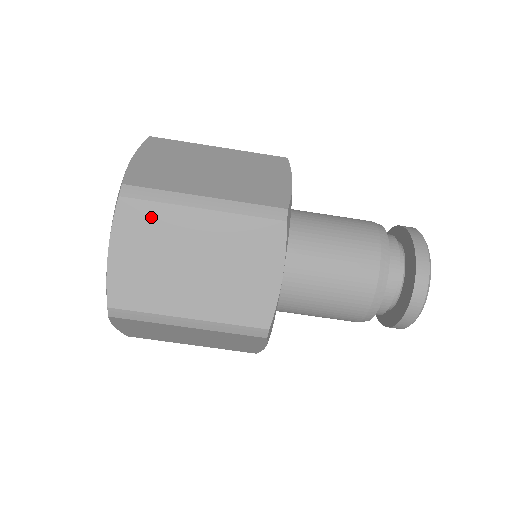
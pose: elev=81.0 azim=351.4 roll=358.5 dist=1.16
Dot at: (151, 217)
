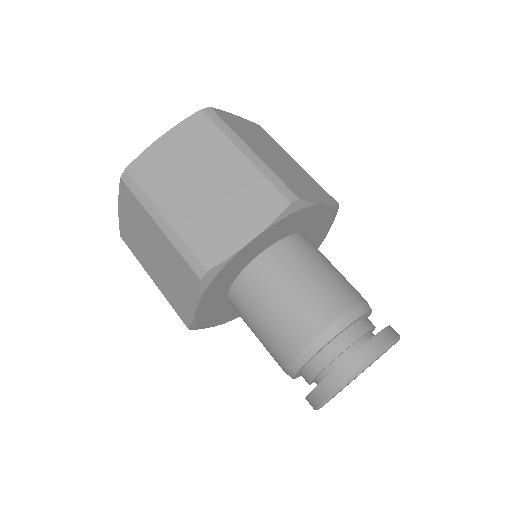
Dot at: (207, 135)
